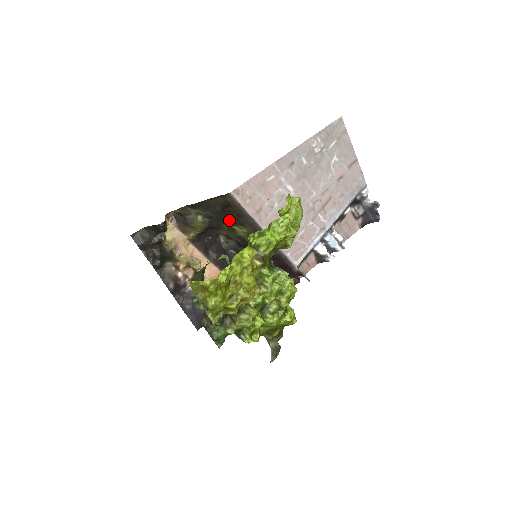
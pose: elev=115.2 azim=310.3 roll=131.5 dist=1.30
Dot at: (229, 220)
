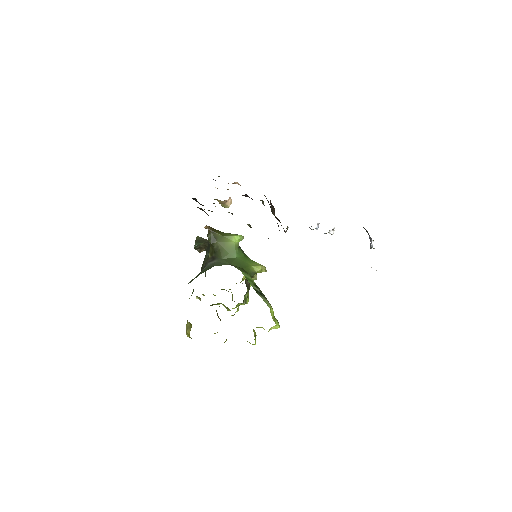
Dot at: occluded
